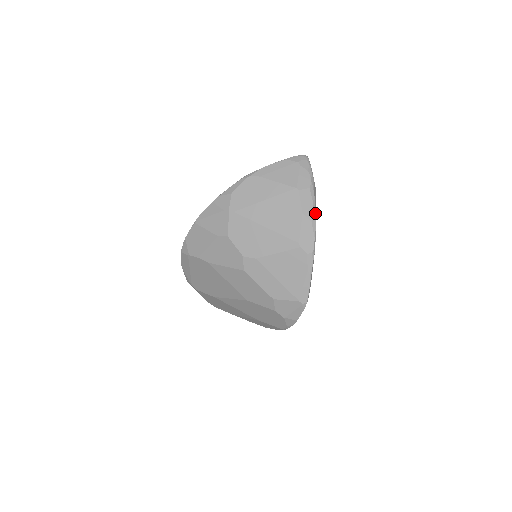
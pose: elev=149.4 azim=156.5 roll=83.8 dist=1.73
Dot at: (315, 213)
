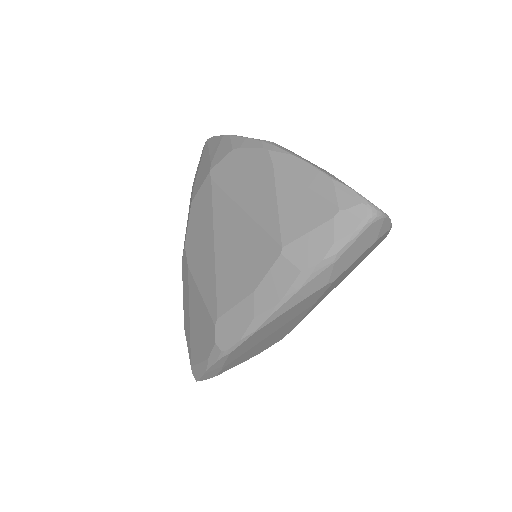
Dot at: (274, 313)
